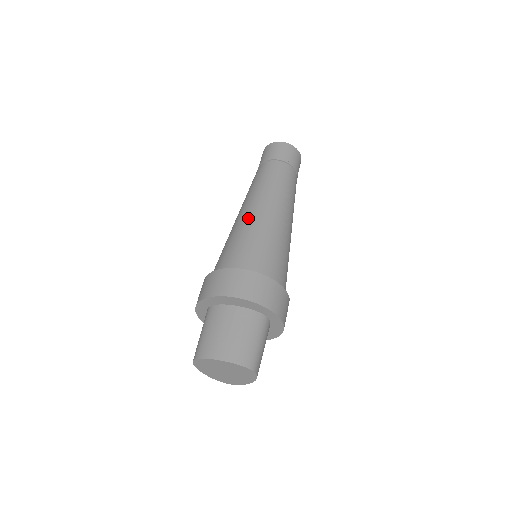
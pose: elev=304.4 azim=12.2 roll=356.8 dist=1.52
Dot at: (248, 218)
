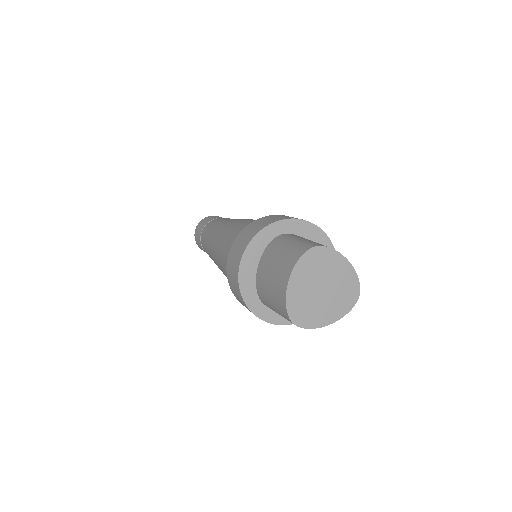
Dot at: occluded
